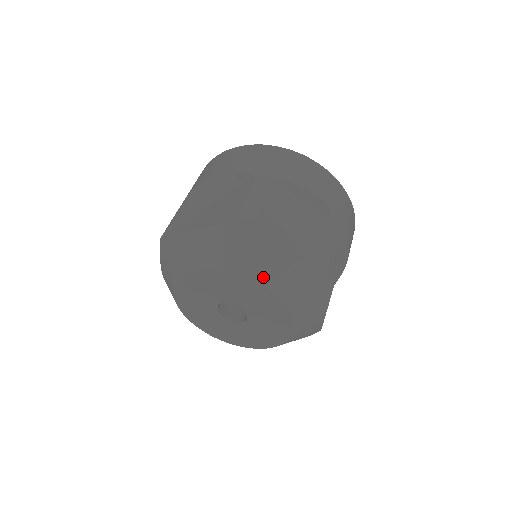
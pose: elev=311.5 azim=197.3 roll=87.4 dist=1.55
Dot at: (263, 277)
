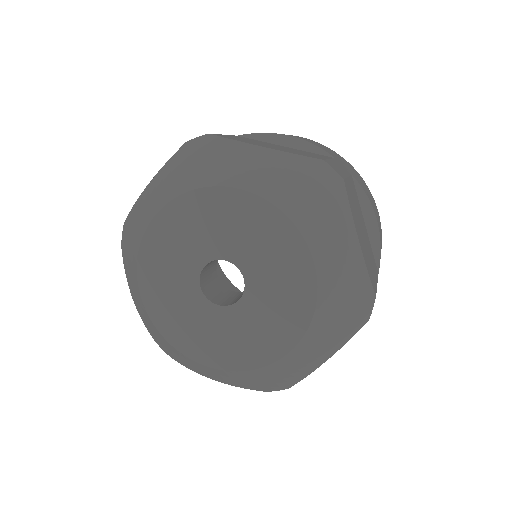
Dot at: (319, 245)
